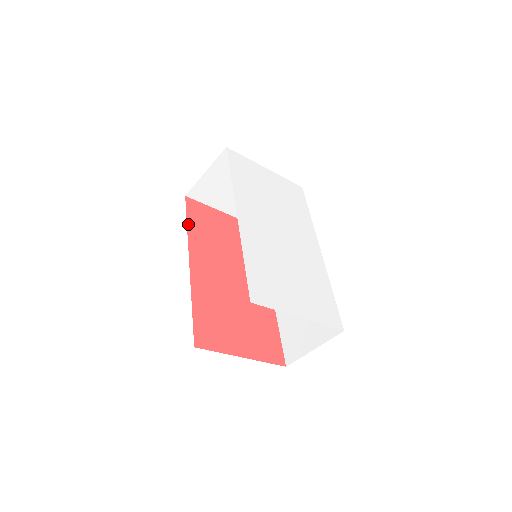
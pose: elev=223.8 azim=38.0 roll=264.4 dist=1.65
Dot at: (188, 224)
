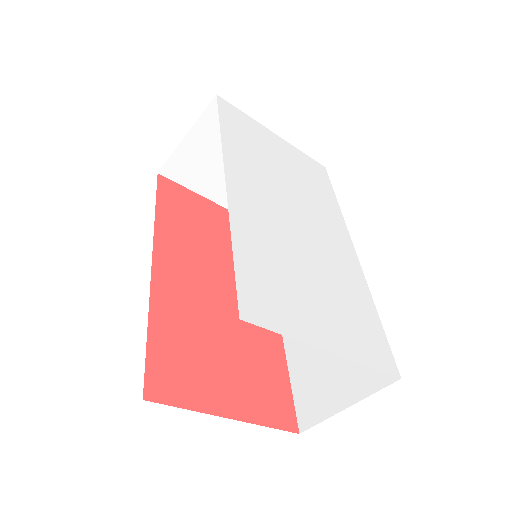
Dot at: (157, 209)
